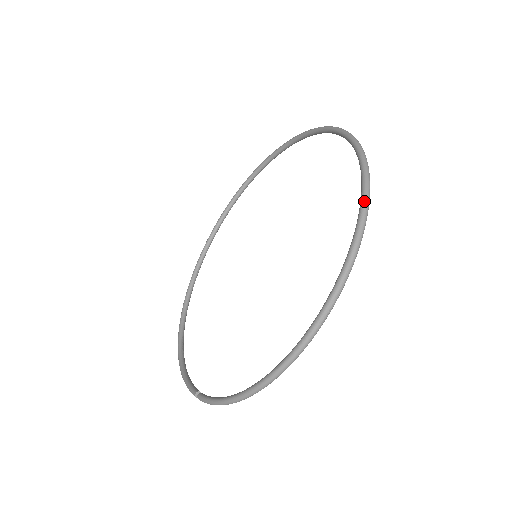
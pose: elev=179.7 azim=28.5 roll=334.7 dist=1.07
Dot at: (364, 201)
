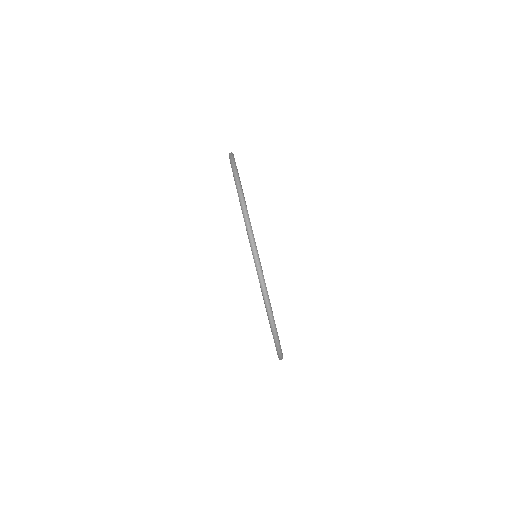
Dot at: (237, 189)
